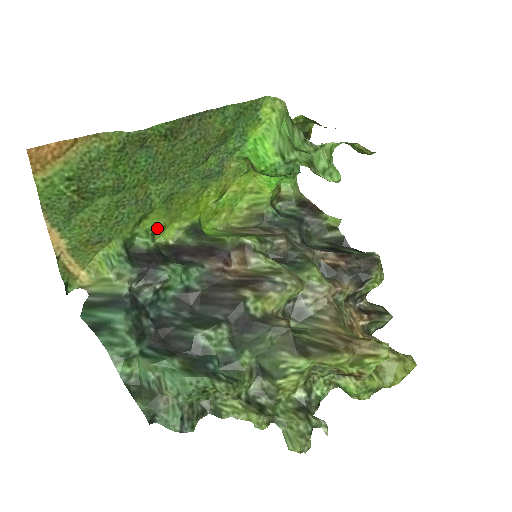
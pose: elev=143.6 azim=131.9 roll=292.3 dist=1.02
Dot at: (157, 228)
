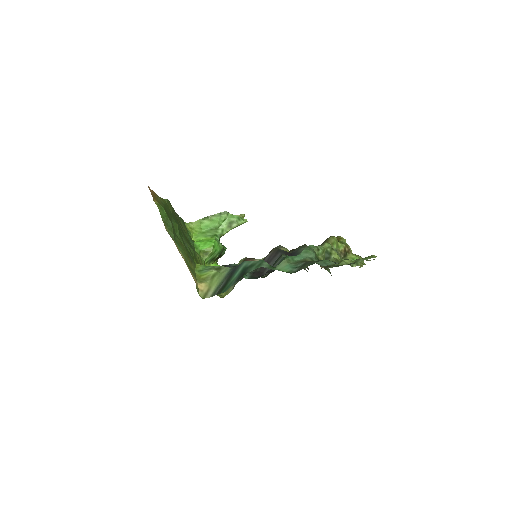
Dot at: occluded
